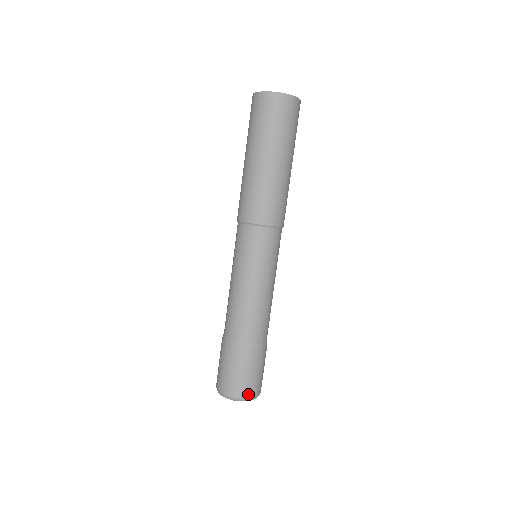
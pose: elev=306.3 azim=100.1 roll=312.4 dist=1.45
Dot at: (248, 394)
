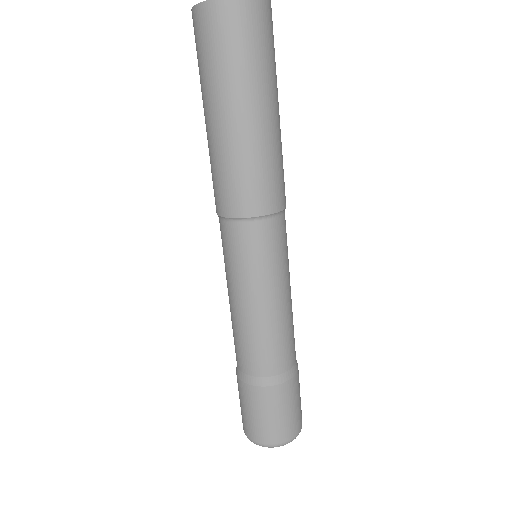
Dot at: (298, 429)
